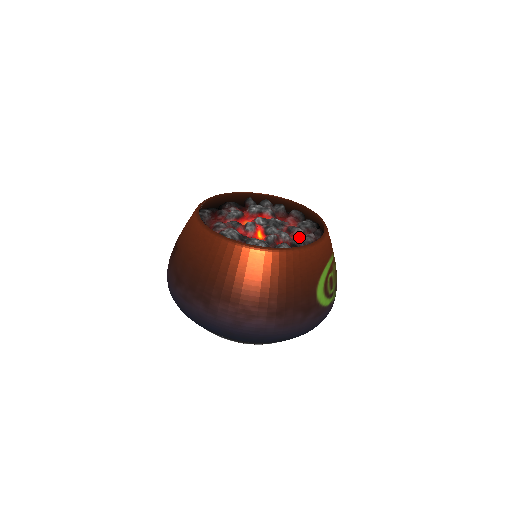
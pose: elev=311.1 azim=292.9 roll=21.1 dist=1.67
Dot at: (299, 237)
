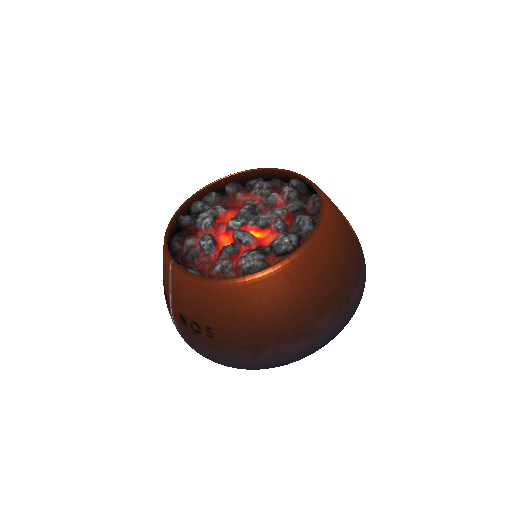
Dot at: (282, 201)
